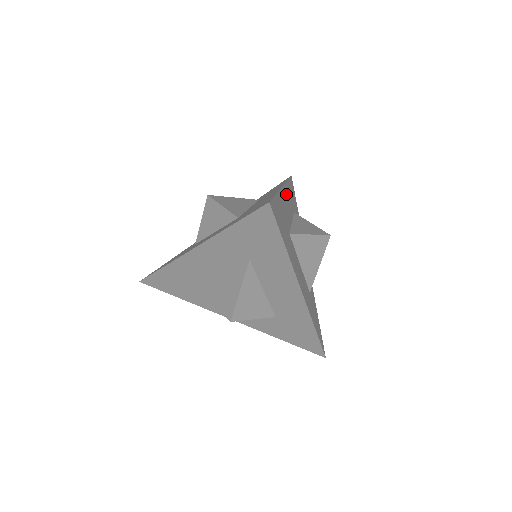
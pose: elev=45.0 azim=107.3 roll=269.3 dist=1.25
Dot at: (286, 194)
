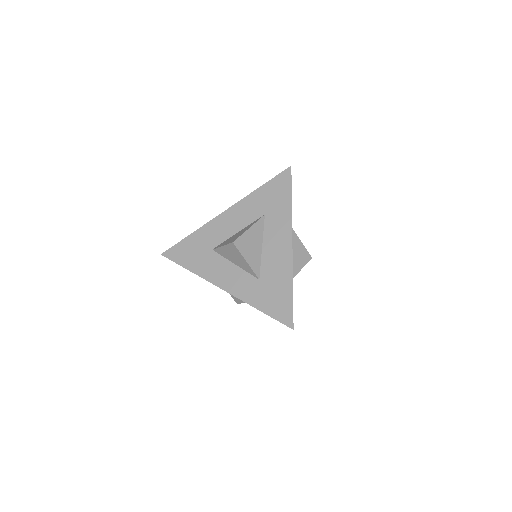
Dot at: occluded
